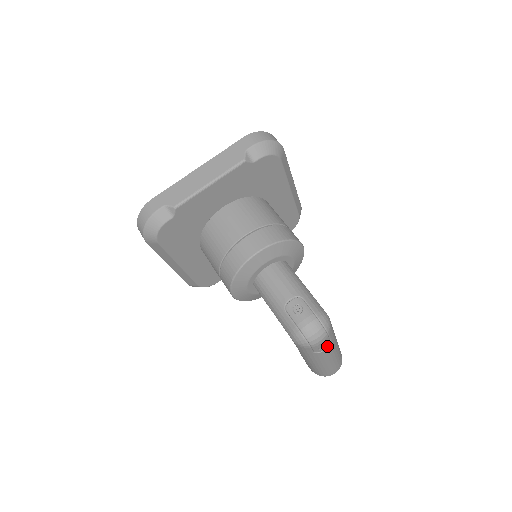
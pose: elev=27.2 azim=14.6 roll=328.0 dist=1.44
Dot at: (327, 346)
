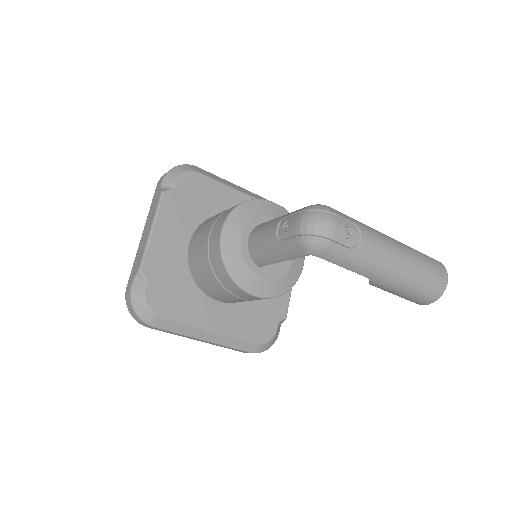
Dot at: (357, 232)
